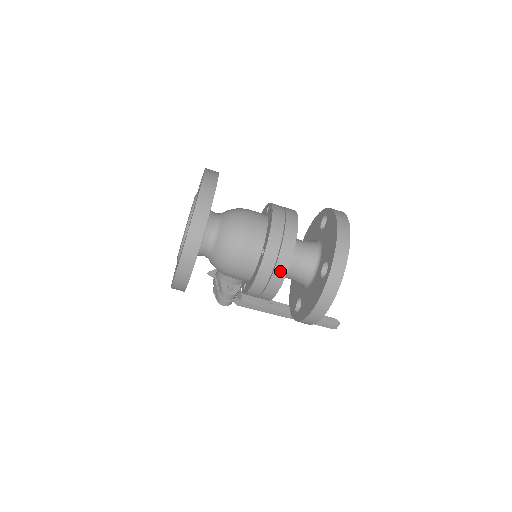
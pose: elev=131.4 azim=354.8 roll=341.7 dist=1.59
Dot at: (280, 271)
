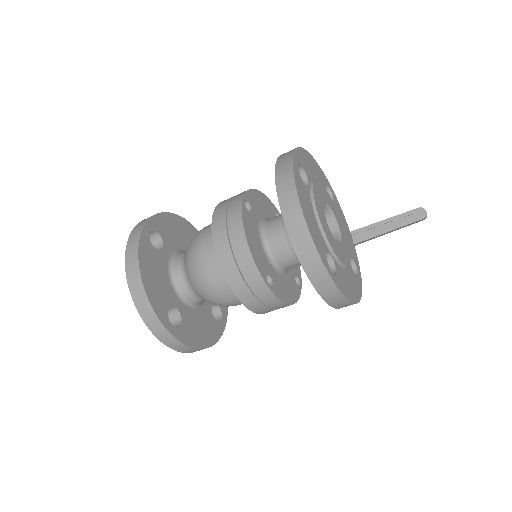
Dot at: (269, 300)
